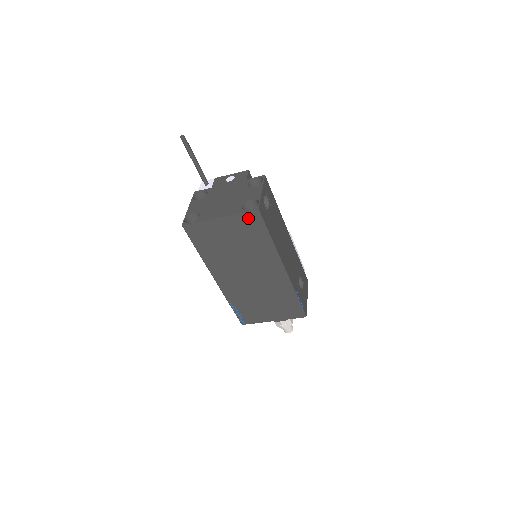
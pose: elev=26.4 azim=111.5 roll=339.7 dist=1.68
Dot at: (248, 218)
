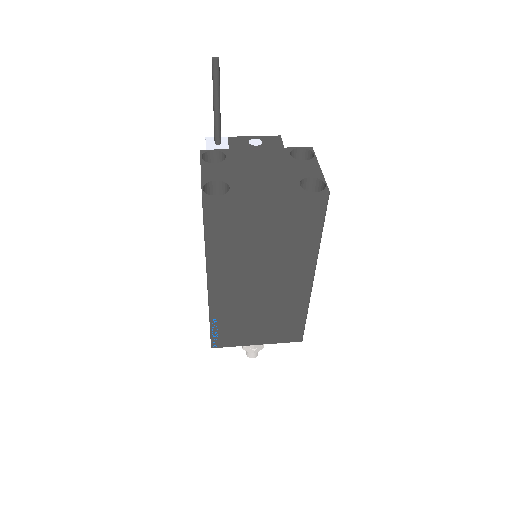
Dot at: (308, 203)
